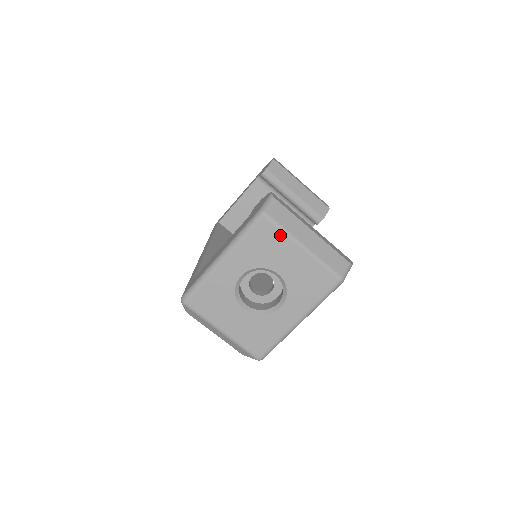
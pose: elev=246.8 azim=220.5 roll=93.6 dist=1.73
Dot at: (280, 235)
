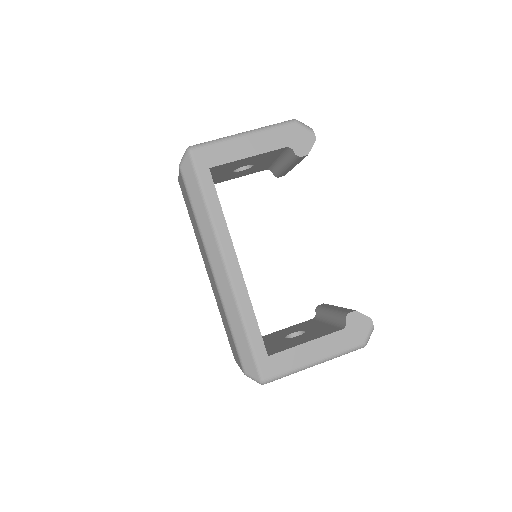
Dot at: occluded
